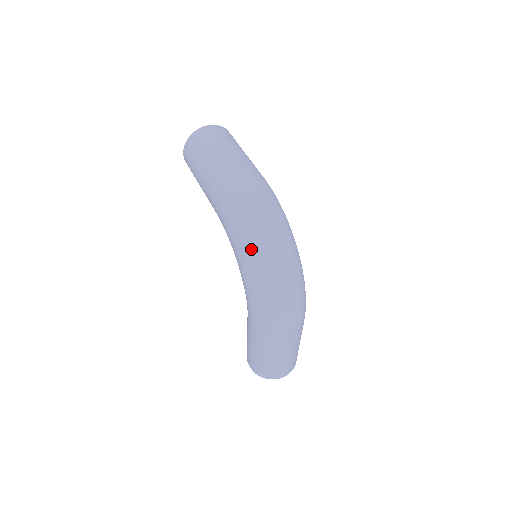
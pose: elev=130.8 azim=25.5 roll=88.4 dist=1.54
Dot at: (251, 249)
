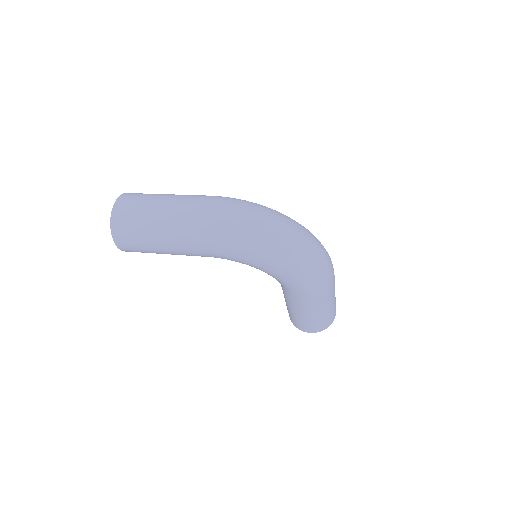
Dot at: (274, 249)
